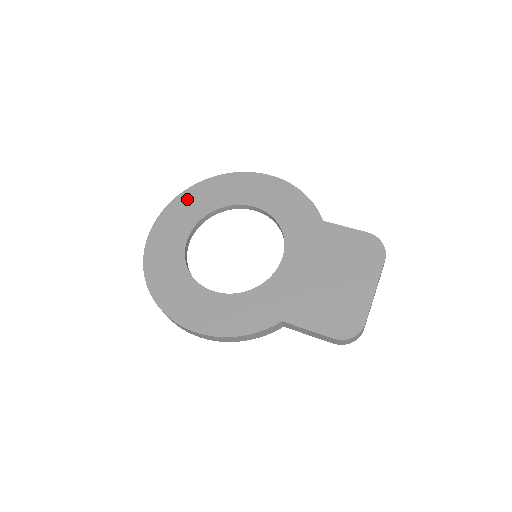
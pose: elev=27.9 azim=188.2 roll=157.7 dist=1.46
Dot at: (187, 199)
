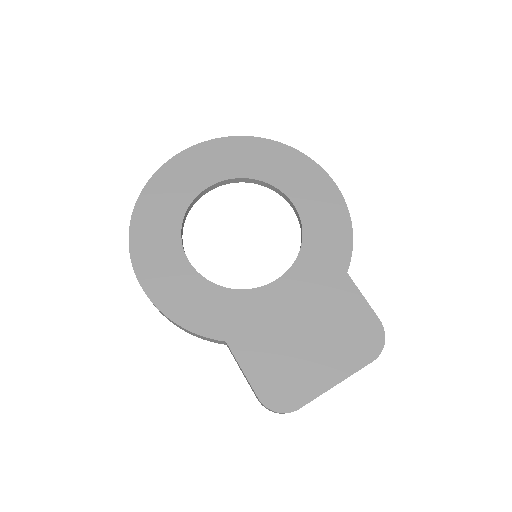
Dot at: (238, 147)
